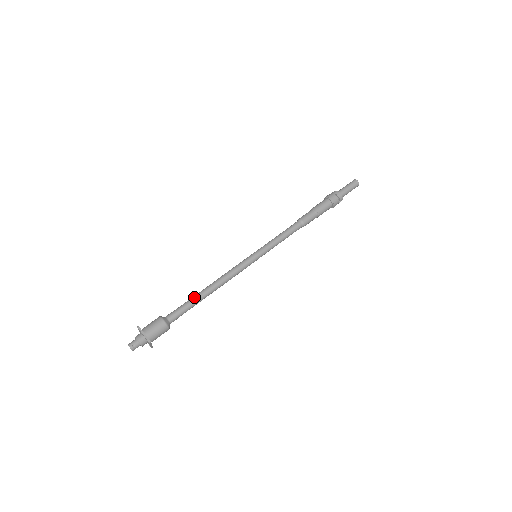
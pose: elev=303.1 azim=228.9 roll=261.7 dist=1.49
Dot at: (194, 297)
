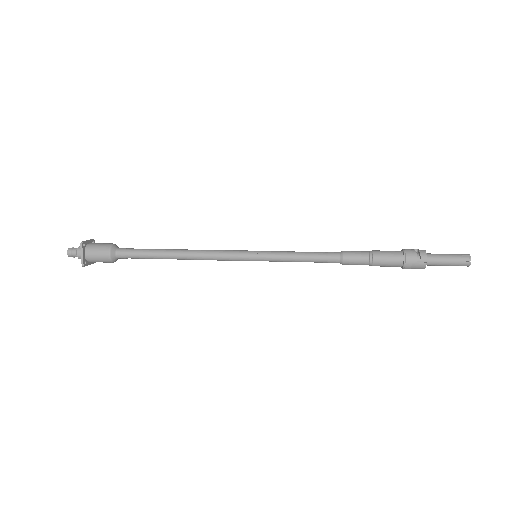
Dot at: (159, 249)
